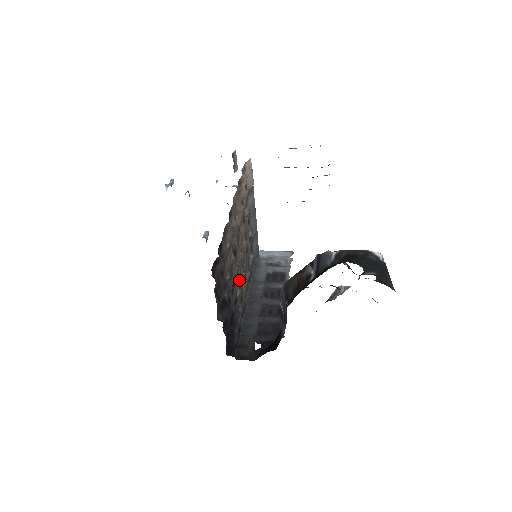
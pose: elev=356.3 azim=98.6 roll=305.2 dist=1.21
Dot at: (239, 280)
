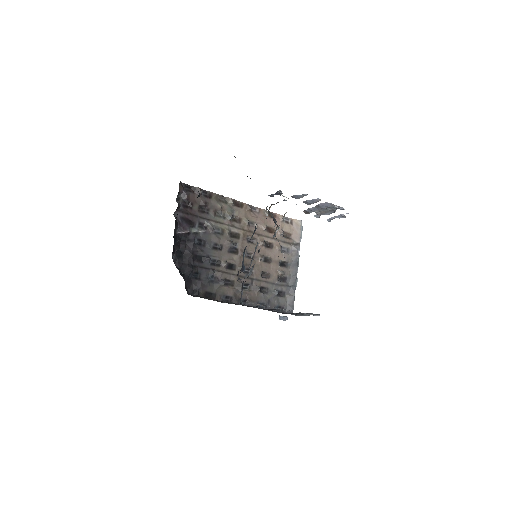
Dot at: (232, 260)
